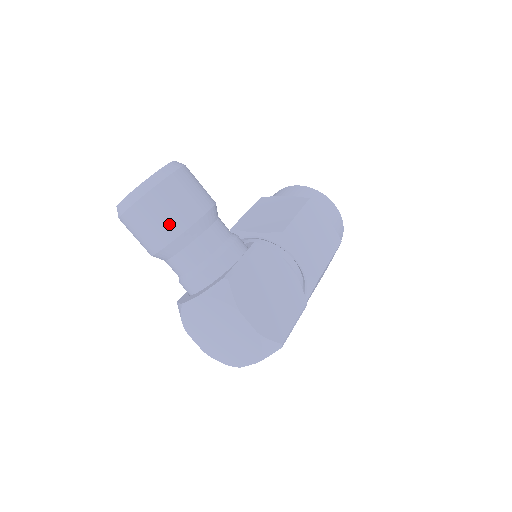
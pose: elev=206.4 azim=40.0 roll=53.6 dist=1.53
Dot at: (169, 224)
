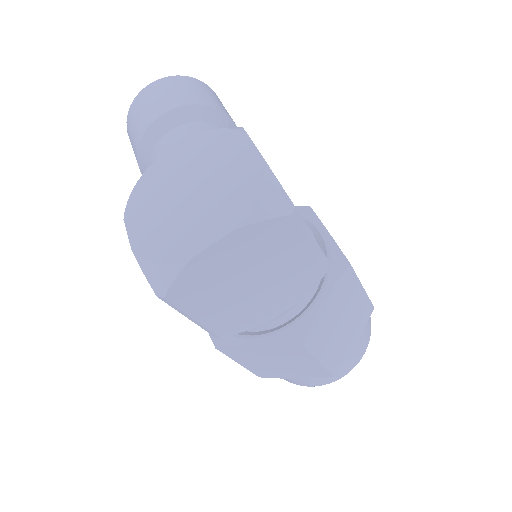
Dot at: (192, 95)
